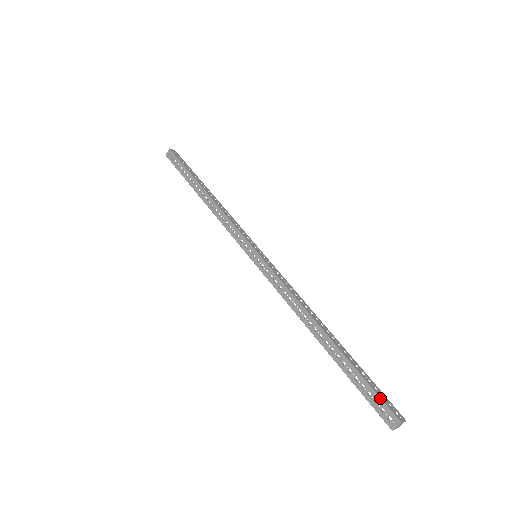
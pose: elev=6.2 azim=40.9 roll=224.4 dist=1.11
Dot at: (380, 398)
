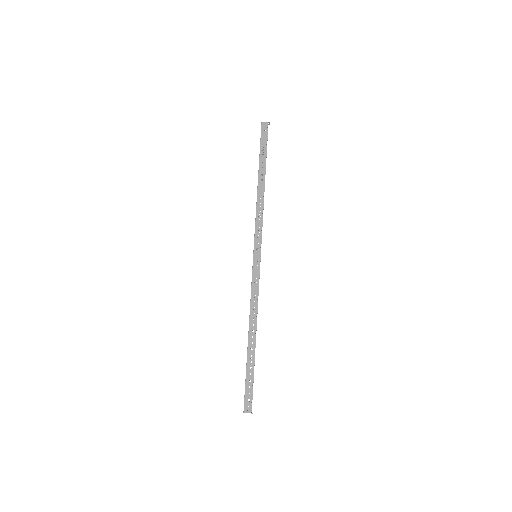
Dot at: occluded
